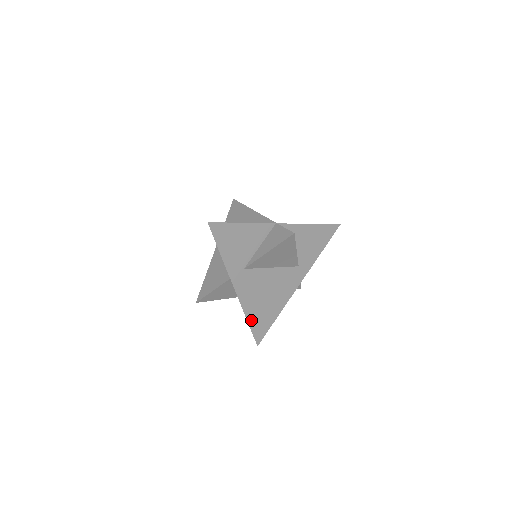
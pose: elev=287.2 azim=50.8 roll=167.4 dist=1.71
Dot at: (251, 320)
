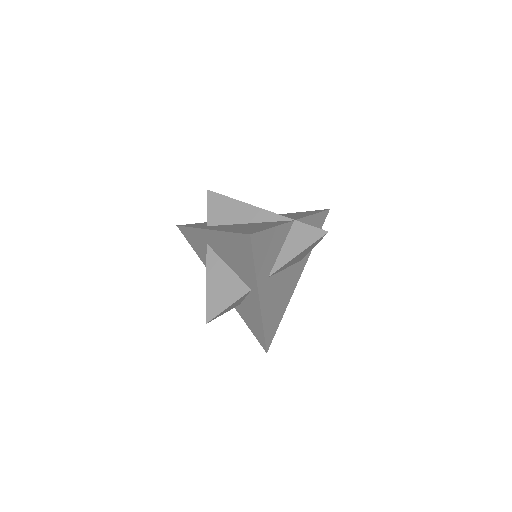
Dot at: (266, 329)
